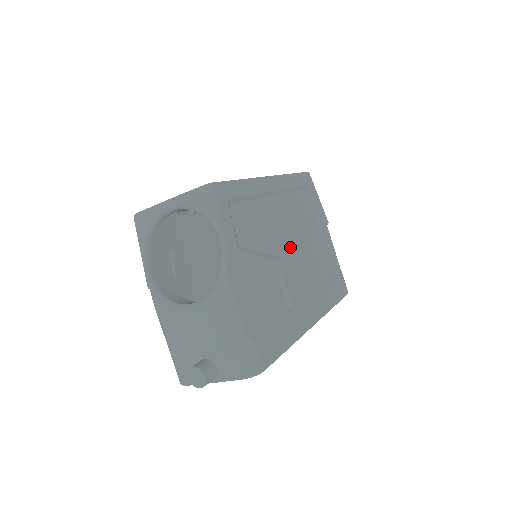
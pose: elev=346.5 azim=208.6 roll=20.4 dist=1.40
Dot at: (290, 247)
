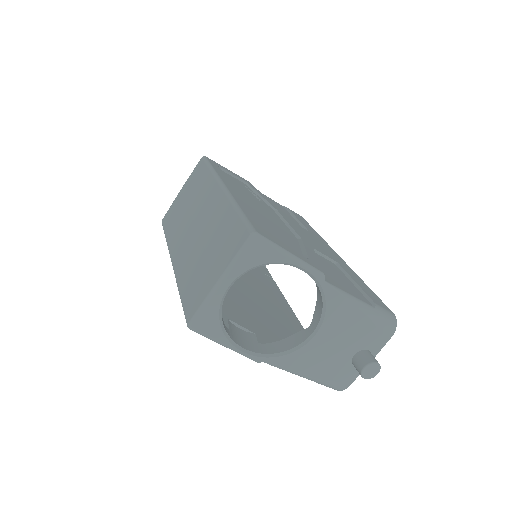
Dot at: (283, 223)
